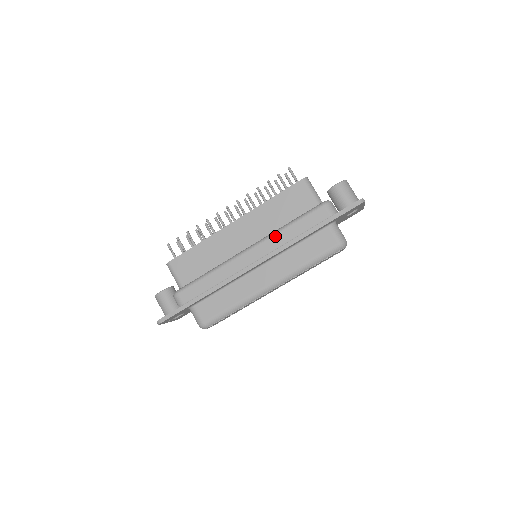
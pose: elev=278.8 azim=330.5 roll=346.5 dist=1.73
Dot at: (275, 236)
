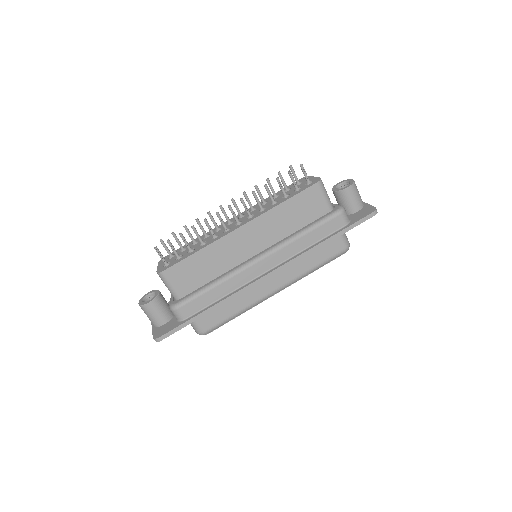
Dot at: (289, 245)
